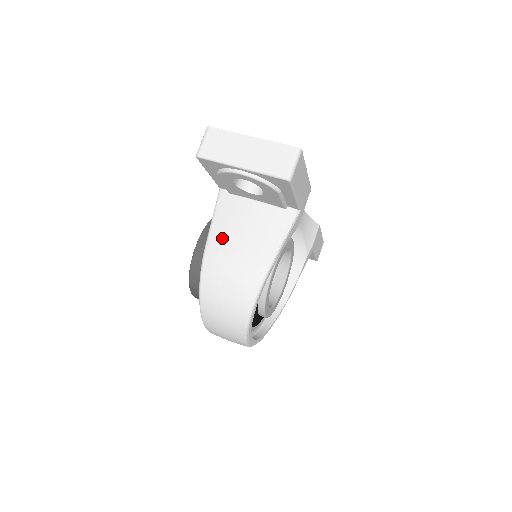
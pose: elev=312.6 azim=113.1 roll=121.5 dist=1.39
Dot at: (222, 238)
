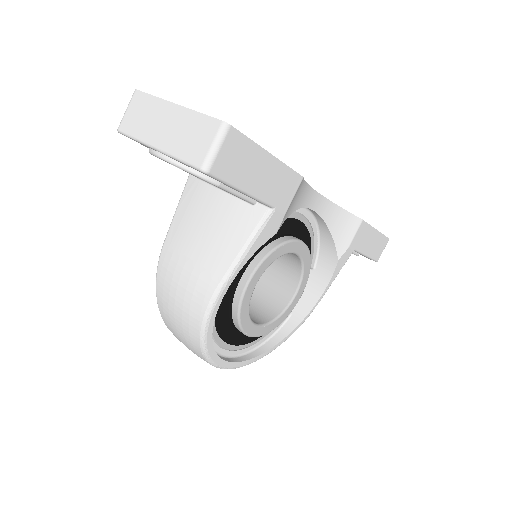
Dot at: (179, 236)
